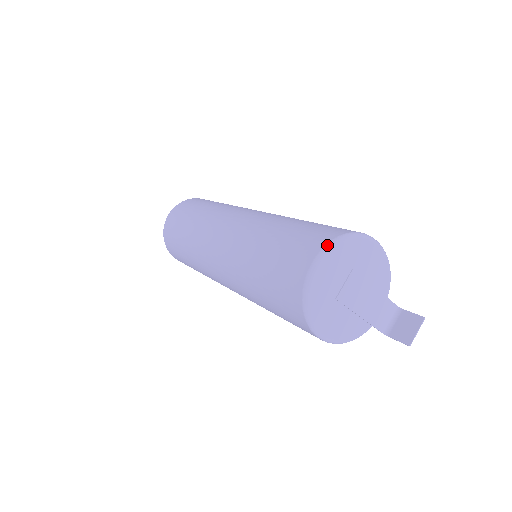
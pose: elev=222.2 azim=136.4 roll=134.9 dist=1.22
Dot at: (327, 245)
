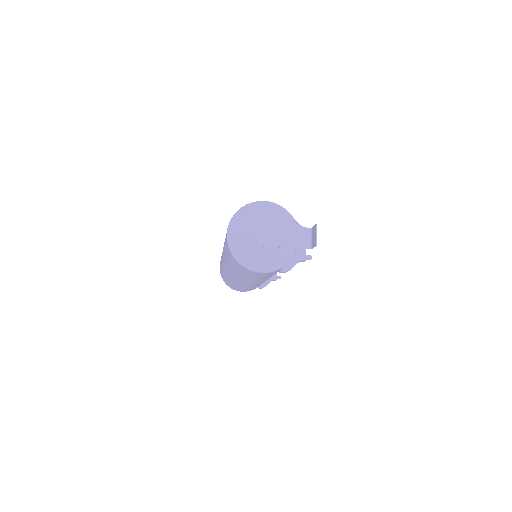
Dot at: (230, 221)
